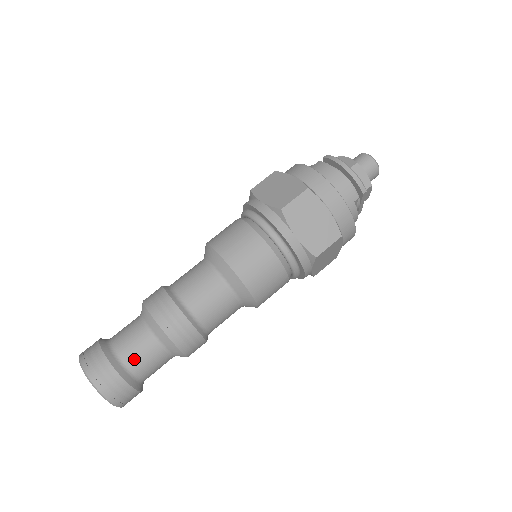
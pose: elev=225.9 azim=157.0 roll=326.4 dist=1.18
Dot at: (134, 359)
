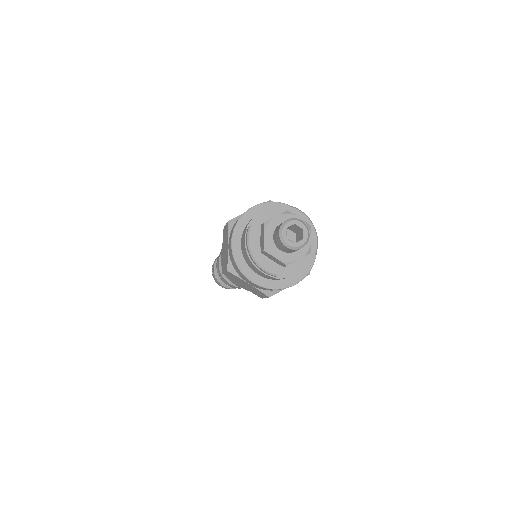
Dot at: occluded
